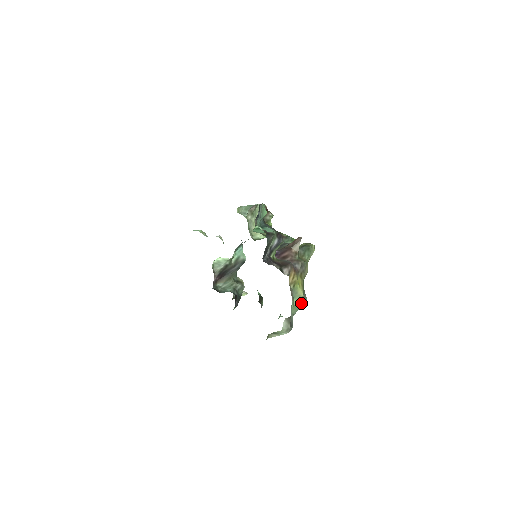
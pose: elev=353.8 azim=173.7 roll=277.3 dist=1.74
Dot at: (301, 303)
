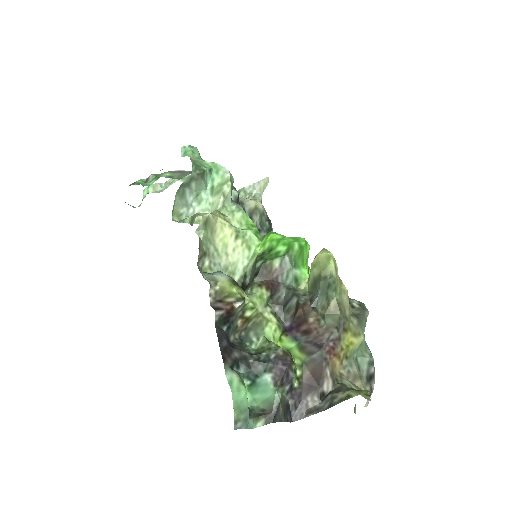
Dot at: (365, 324)
